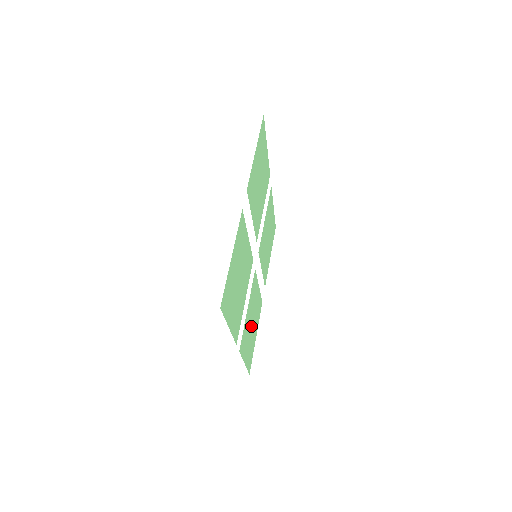
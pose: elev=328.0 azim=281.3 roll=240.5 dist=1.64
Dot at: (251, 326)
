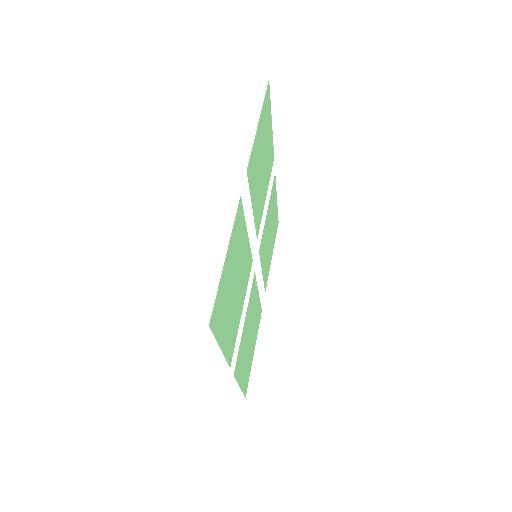
Dot at: (248, 341)
